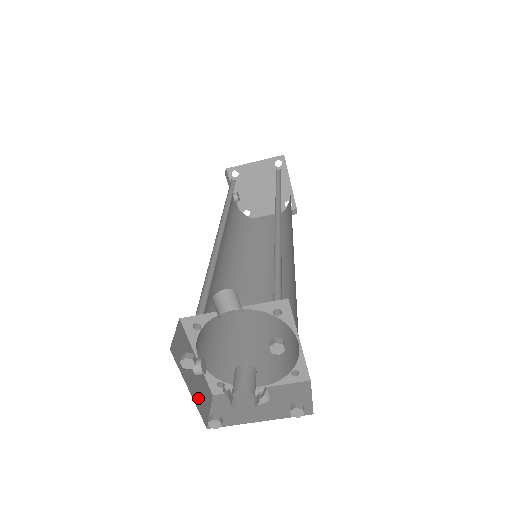
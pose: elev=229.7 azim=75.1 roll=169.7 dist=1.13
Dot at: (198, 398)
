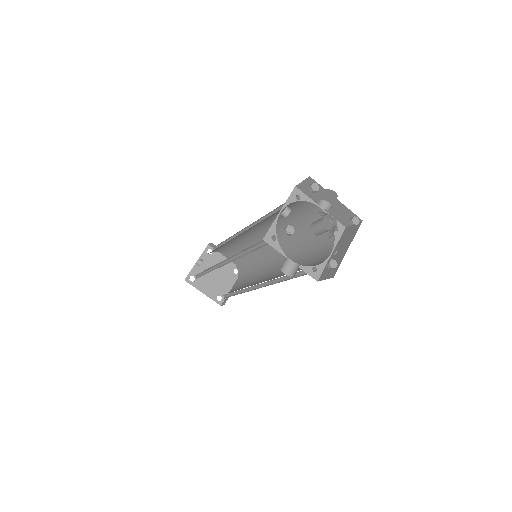
Dot at: occluded
